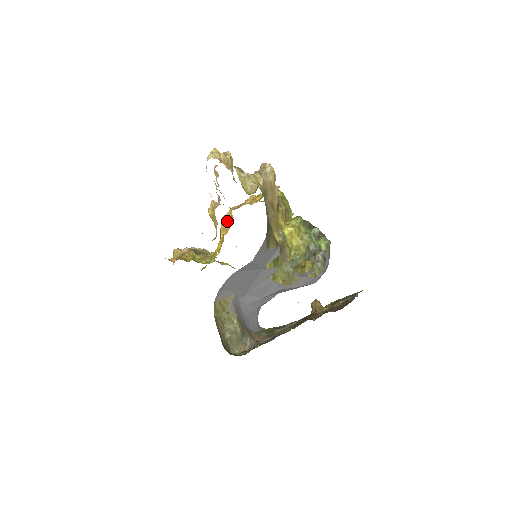
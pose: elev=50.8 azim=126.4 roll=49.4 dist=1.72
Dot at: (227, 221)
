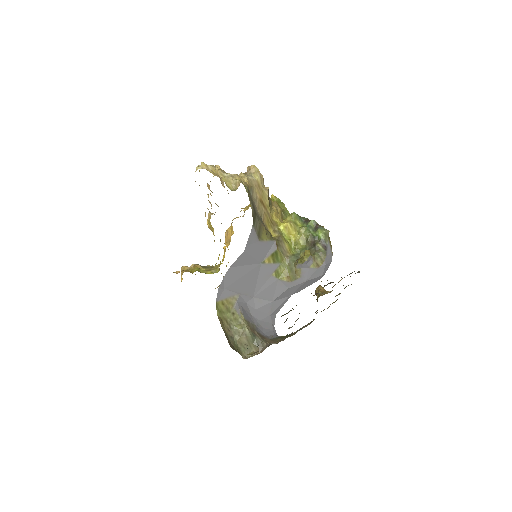
Dot at: (229, 234)
